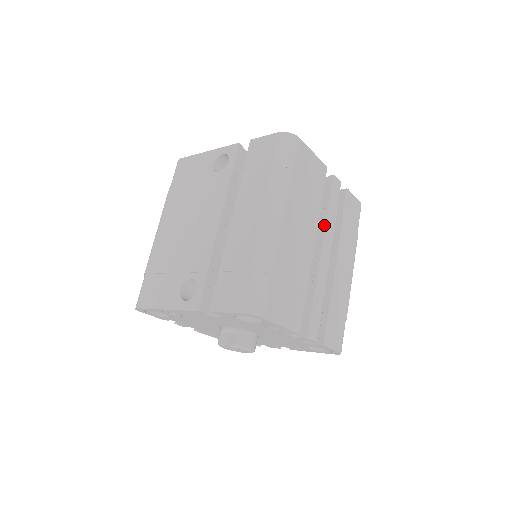
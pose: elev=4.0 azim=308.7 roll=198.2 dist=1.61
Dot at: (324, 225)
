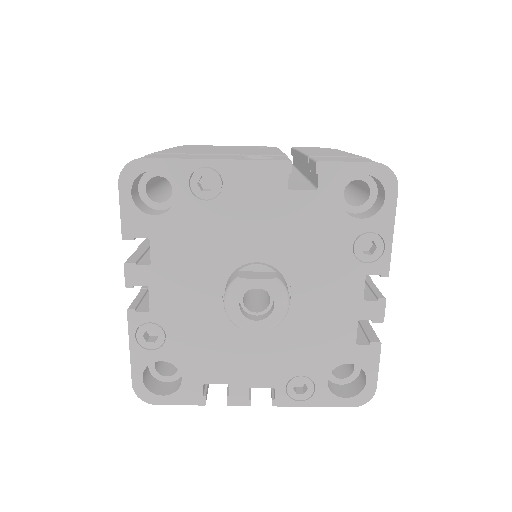
Dot at: occluded
